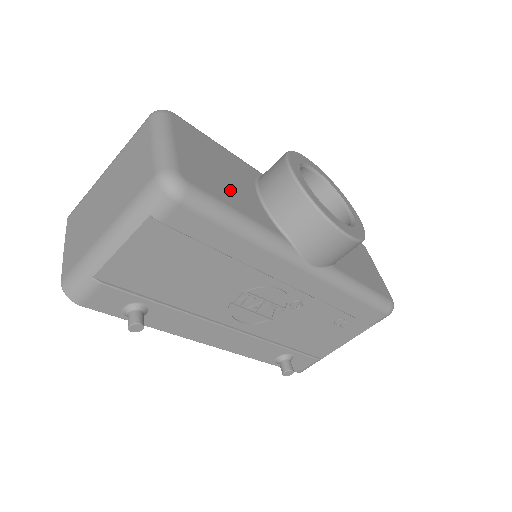
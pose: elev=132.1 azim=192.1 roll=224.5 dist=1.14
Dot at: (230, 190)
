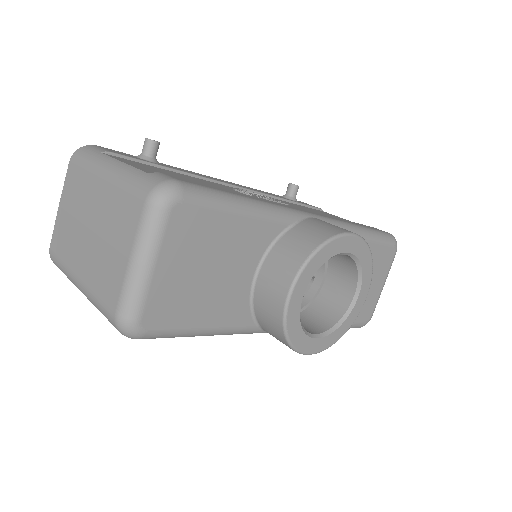
Dot at: (209, 299)
